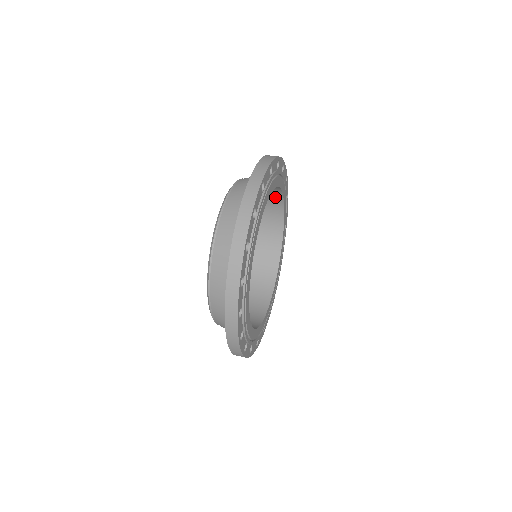
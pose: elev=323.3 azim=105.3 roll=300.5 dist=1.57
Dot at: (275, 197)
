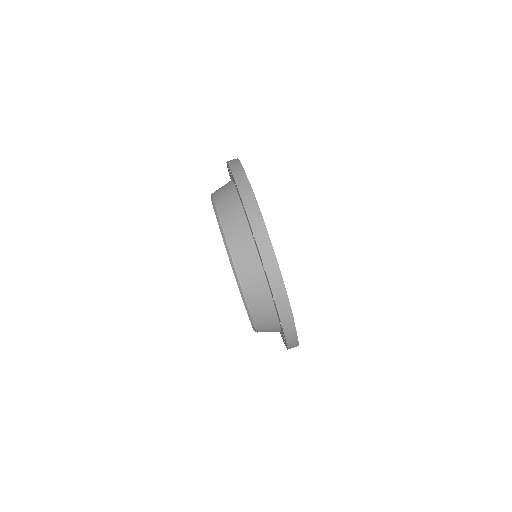
Dot at: occluded
